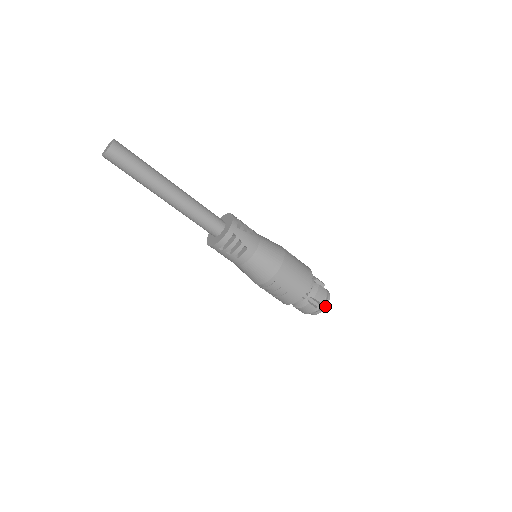
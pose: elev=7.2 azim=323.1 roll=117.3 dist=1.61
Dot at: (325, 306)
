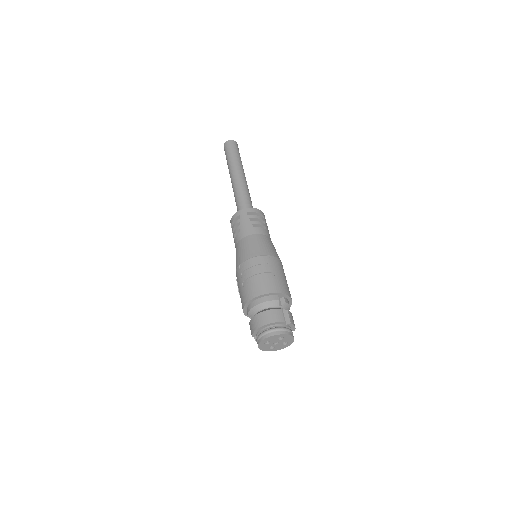
Dot at: (290, 334)
